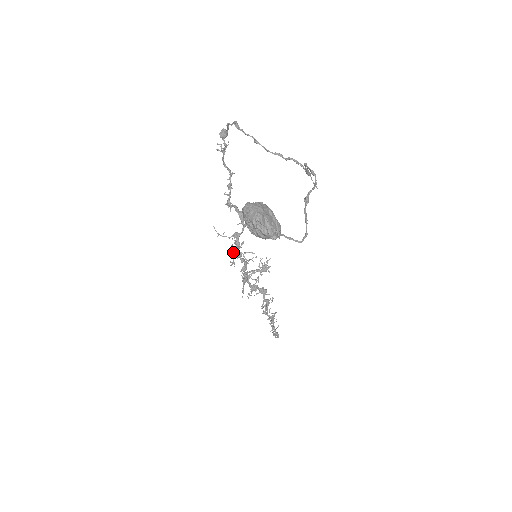
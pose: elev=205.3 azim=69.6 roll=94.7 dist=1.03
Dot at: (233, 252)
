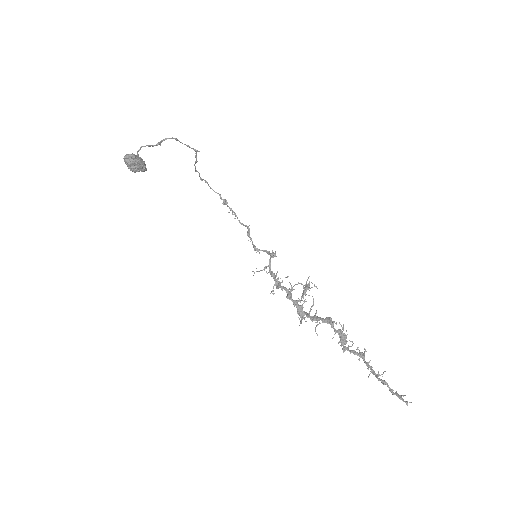
Dot at: (277, 287)
